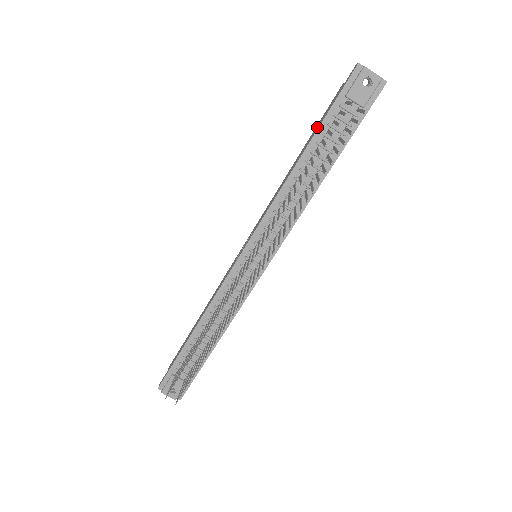
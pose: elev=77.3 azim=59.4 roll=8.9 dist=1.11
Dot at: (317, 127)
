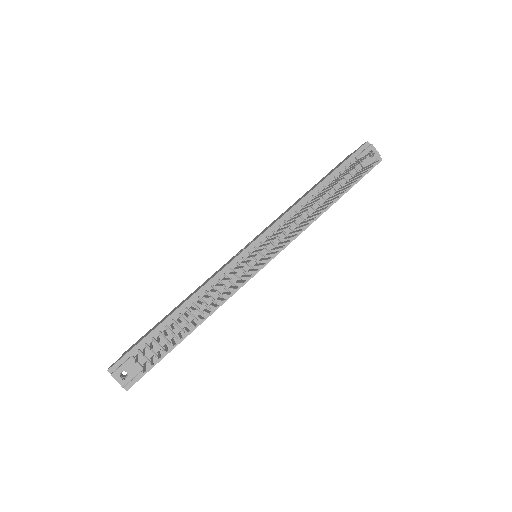
Dot at: (329, 173)
